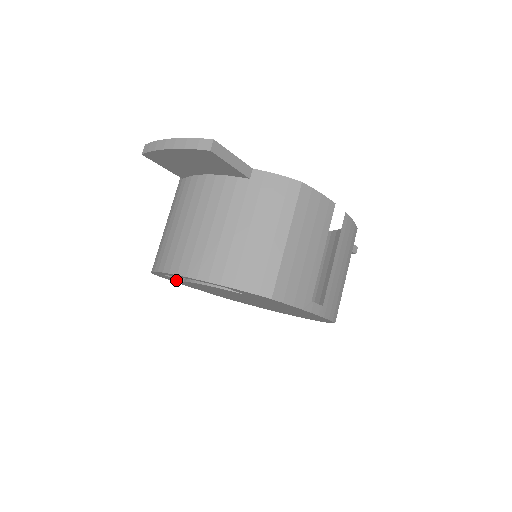
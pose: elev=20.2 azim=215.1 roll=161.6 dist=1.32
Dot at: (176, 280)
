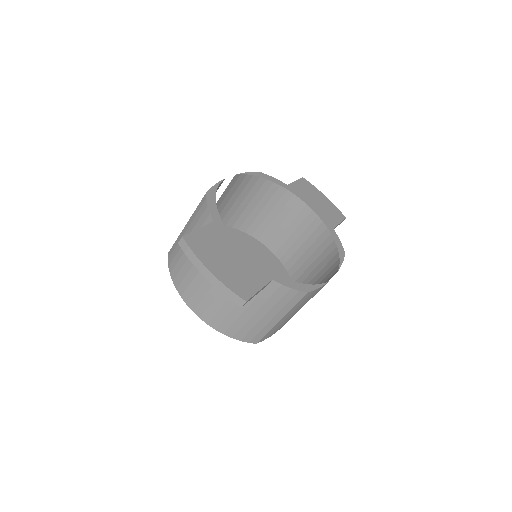
Dot at: occluded
